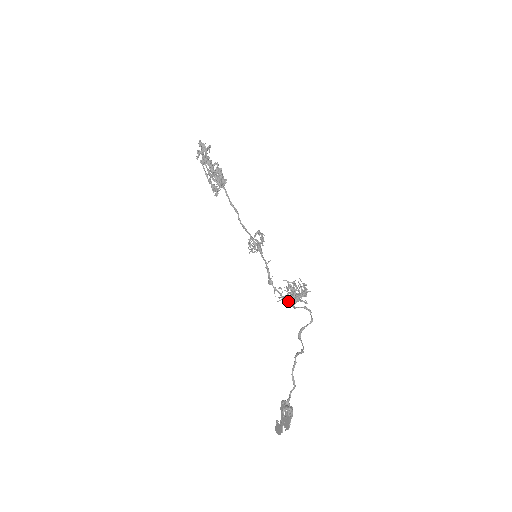
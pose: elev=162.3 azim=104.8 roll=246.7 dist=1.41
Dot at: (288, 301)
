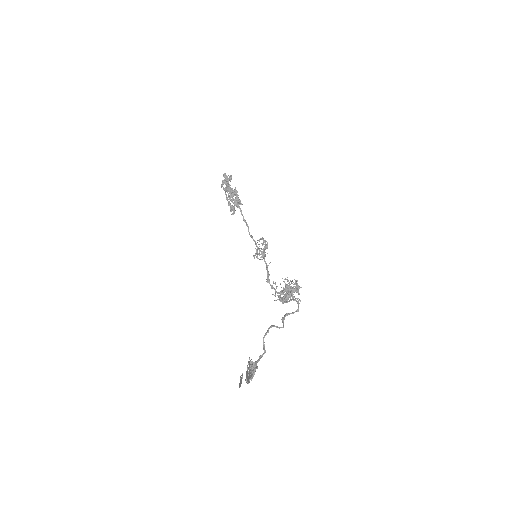
Dot at: occluded
